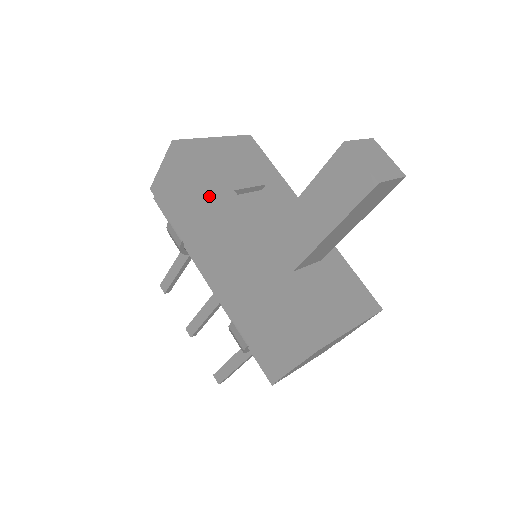
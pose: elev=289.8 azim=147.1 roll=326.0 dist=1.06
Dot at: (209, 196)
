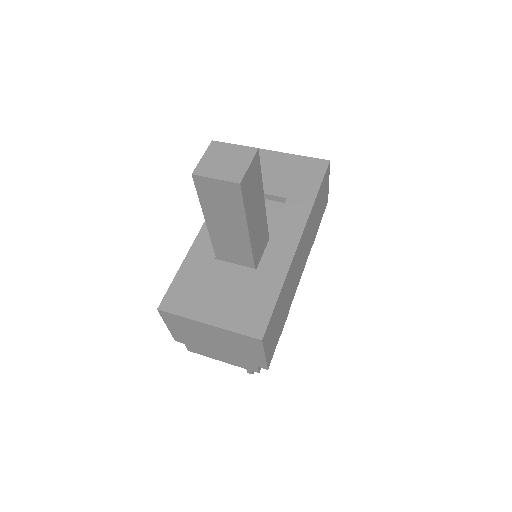
Dot at: occluded
